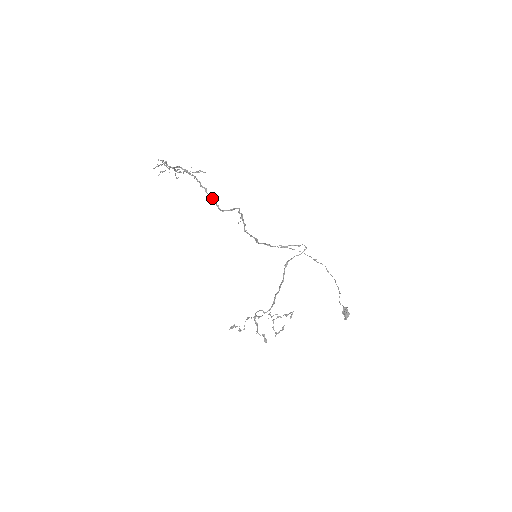
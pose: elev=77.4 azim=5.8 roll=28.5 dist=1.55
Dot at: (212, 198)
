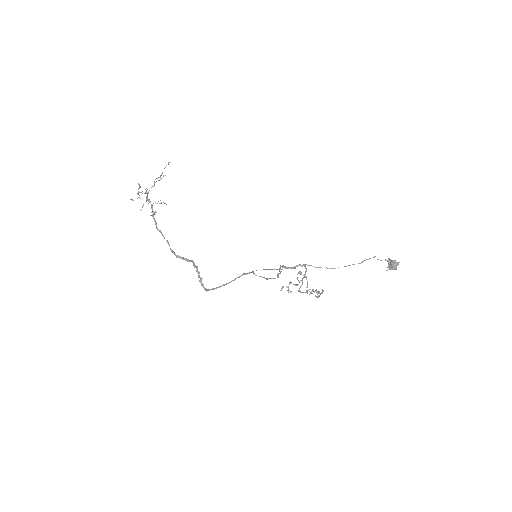
Dot at: (174, 253)
